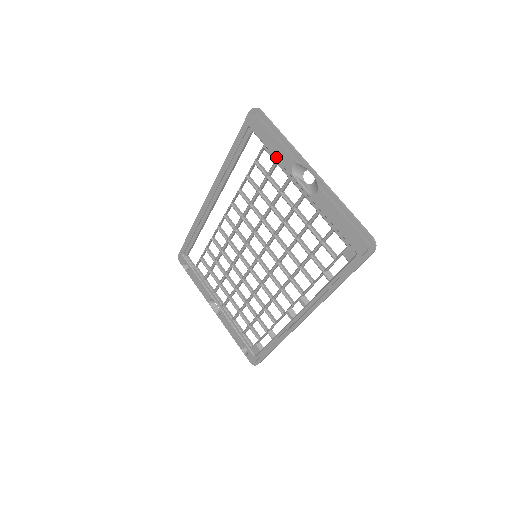
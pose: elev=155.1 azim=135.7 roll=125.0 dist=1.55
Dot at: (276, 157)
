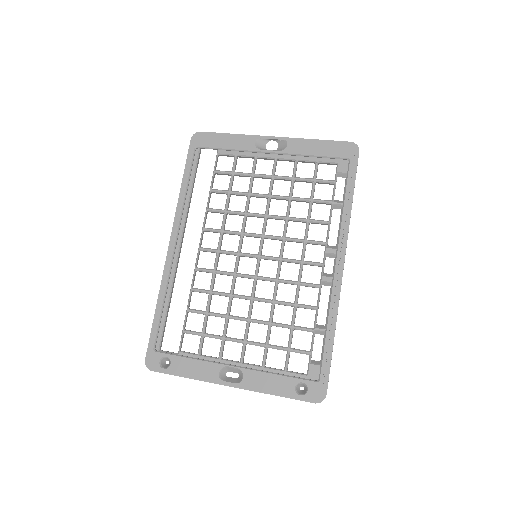
Dot at: (235, 148)
